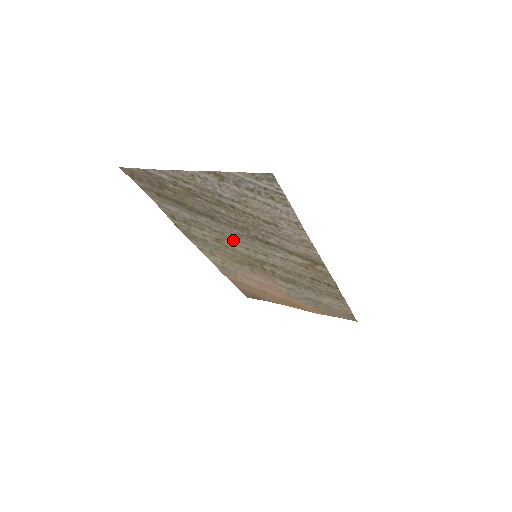
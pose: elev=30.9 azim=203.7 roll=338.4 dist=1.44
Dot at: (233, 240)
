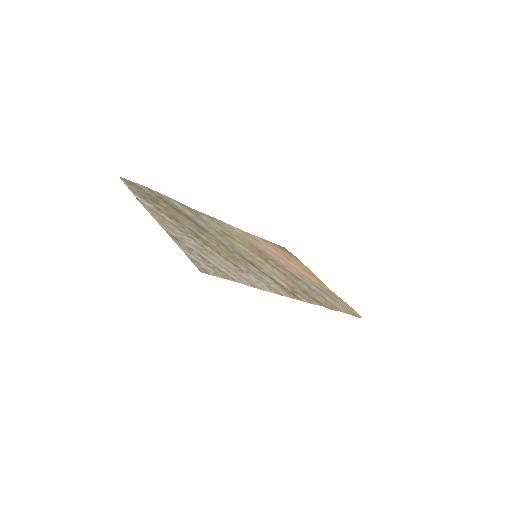
Dot at: (232, 242)
